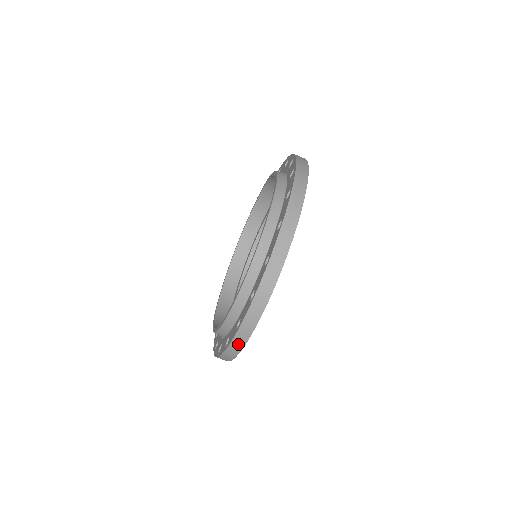
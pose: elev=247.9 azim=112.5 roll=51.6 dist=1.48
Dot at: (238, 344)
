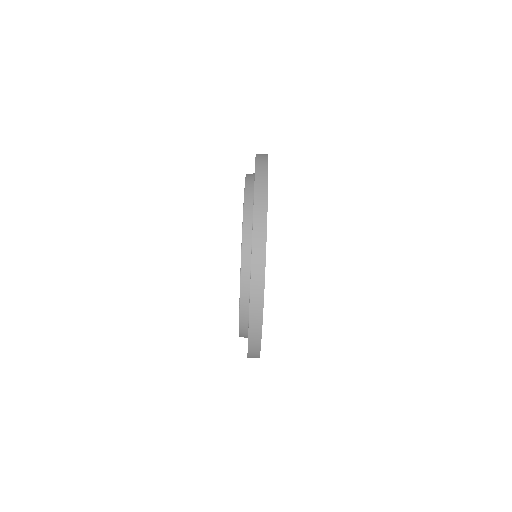
Dot at: (259, 266)
